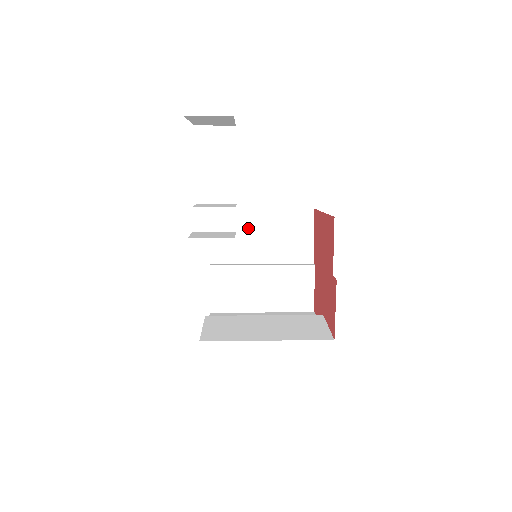
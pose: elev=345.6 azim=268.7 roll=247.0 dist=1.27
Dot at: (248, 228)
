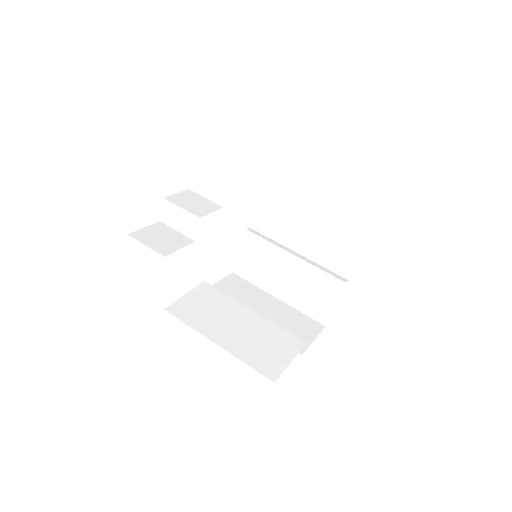
Dot at: (297, 210)
